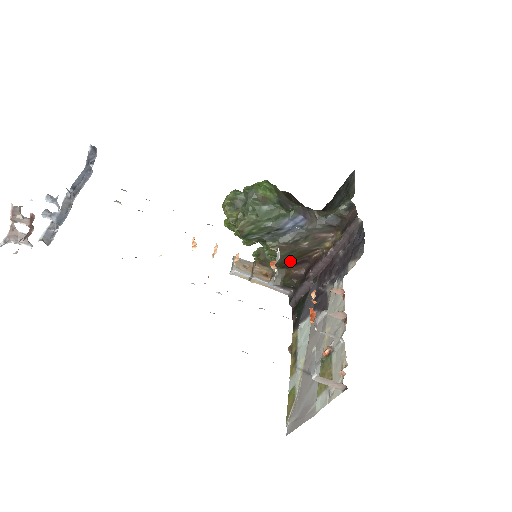
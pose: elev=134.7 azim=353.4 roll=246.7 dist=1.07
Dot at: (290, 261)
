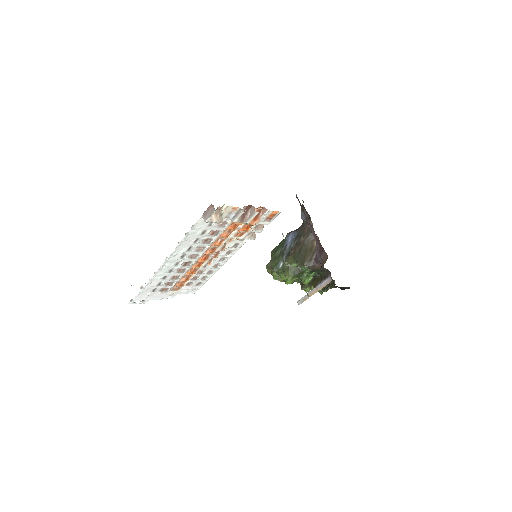
Dot at: (308, 257)
